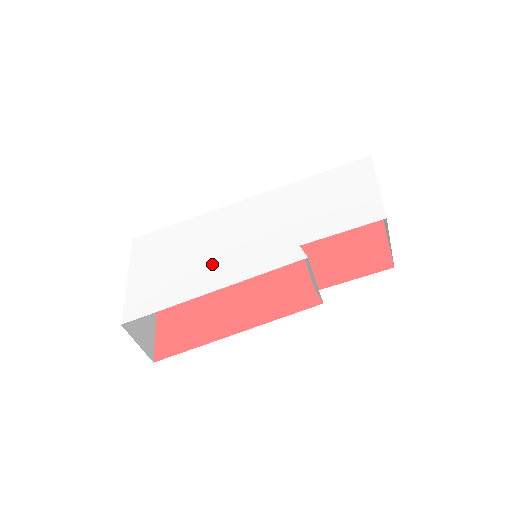
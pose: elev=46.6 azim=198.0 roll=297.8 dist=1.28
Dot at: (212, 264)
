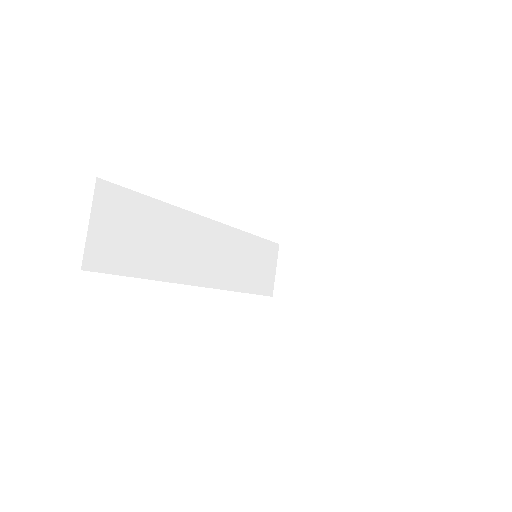
Dot at: occluded
